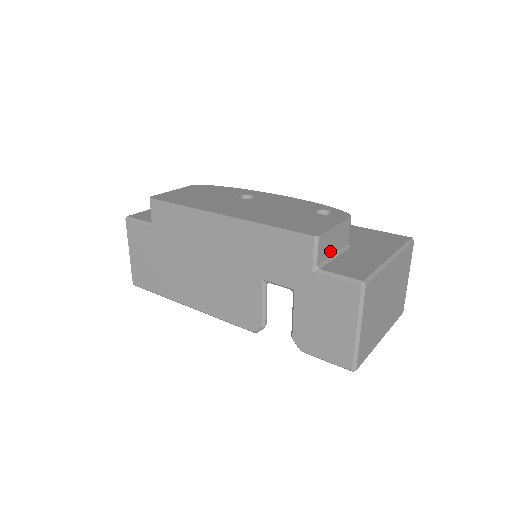
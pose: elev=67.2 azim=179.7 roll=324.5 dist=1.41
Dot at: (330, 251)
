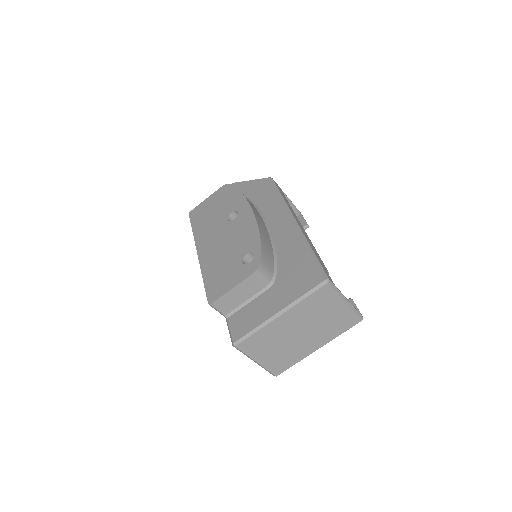
Dot at: (238, 302)
